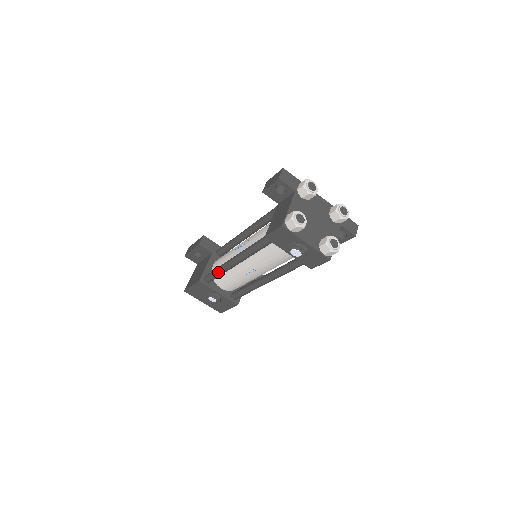
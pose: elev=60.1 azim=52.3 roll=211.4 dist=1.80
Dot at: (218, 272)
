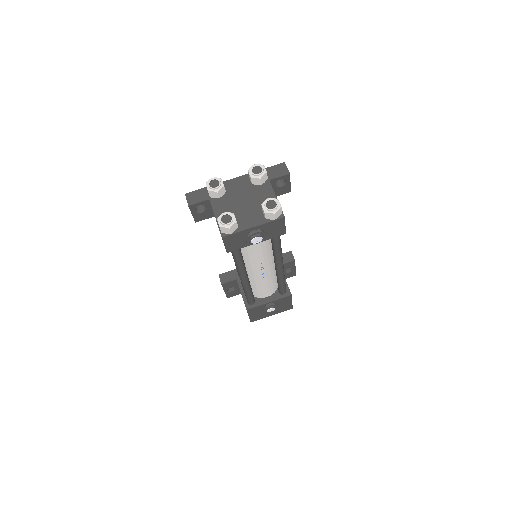
Dot at: (247, 294)
